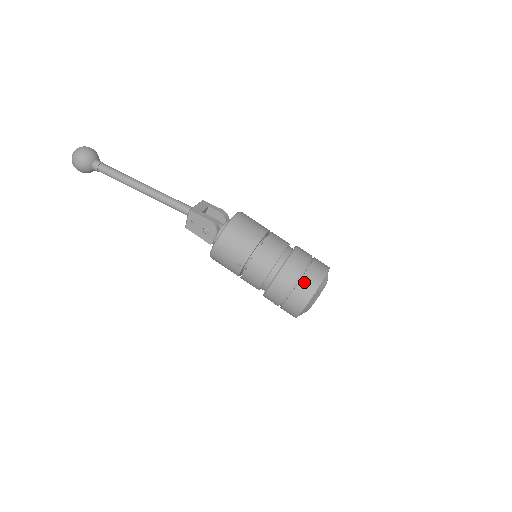
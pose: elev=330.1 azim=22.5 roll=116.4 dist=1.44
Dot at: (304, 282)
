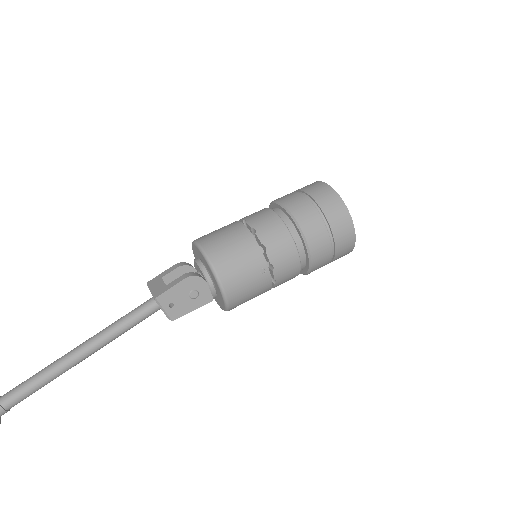
Dot at: (326, 207)
